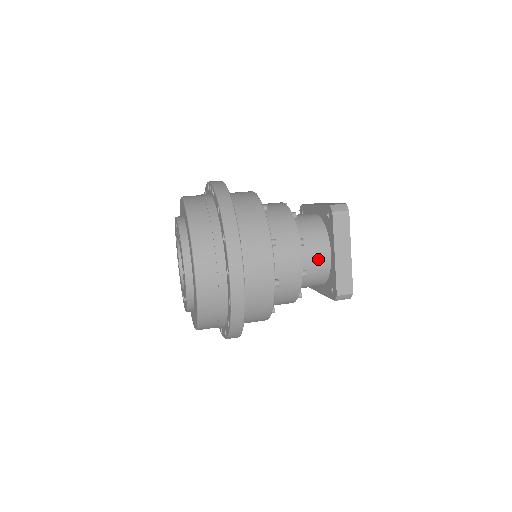
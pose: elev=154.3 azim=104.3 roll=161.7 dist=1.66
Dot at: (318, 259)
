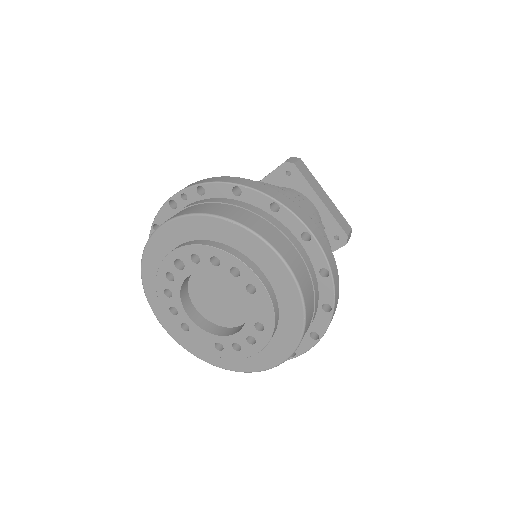
Dot at: occluded
